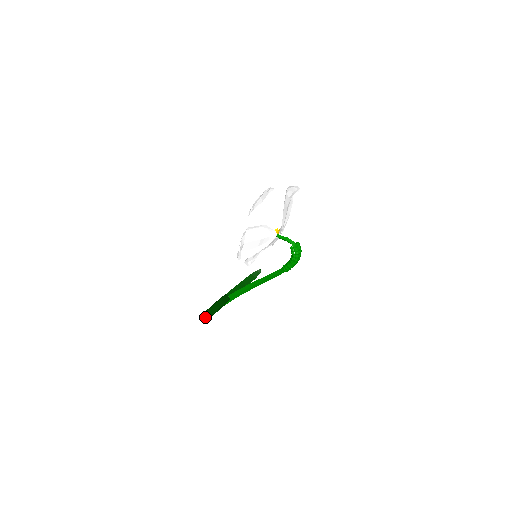
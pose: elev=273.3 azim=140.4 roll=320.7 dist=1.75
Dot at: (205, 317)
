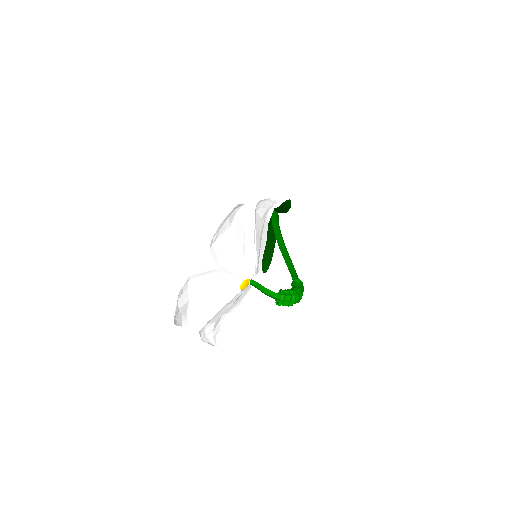
Dot at: occluded
